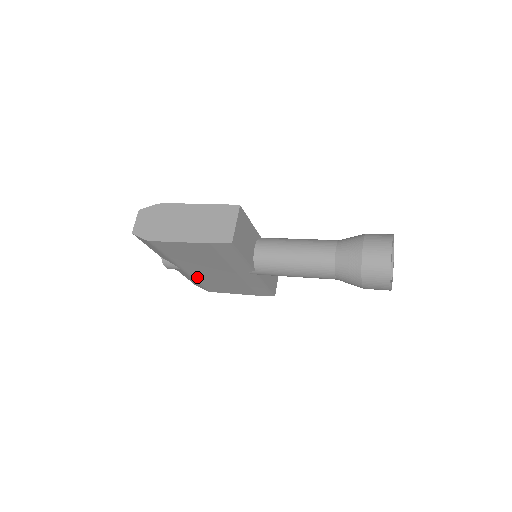
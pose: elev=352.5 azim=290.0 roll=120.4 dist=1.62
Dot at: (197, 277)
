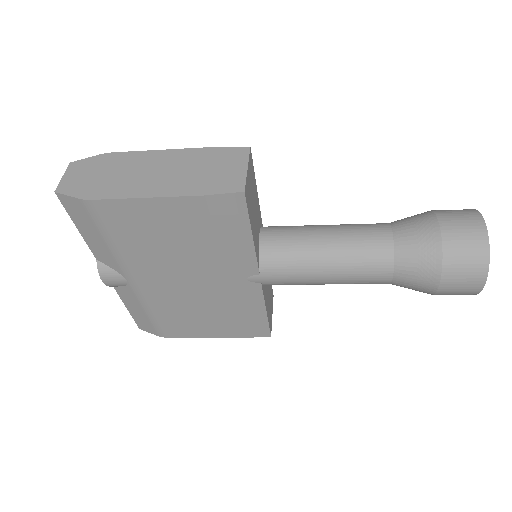
Dot at: (152, 300)
